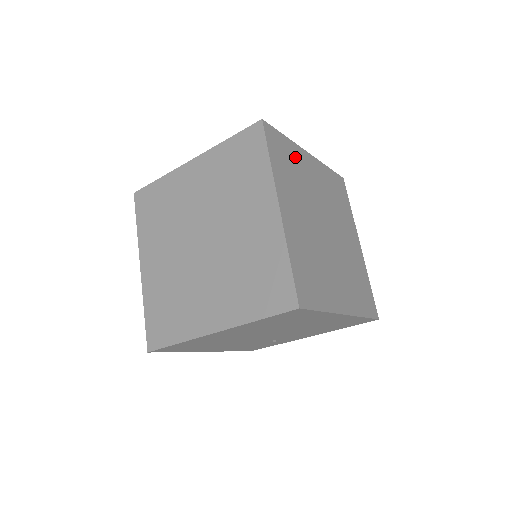
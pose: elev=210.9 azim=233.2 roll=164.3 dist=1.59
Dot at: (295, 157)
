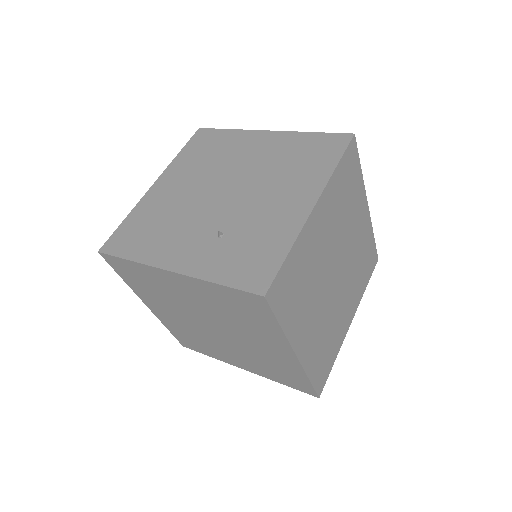
Dot at: (302, 256)
